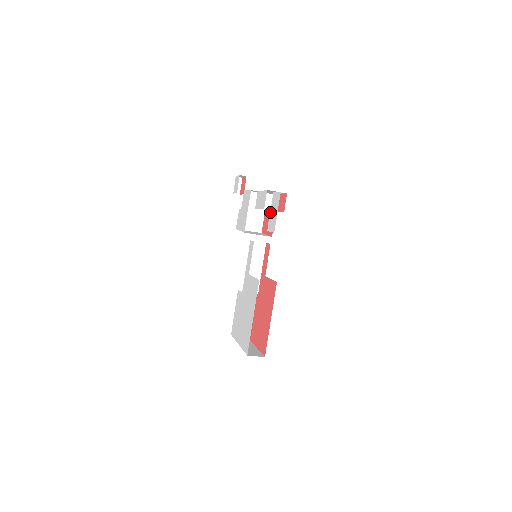
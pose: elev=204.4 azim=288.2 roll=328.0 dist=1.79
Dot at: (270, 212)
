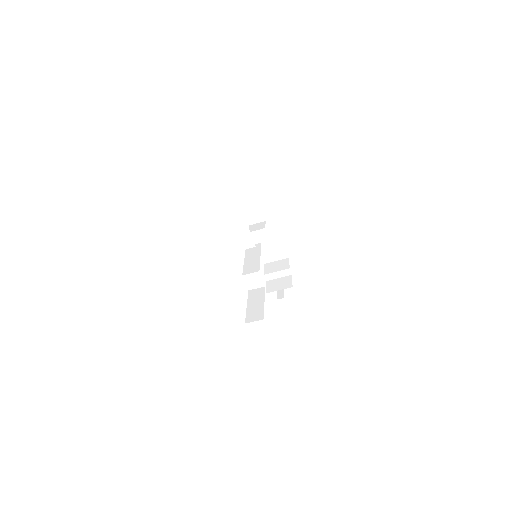
Dot at: occluded
